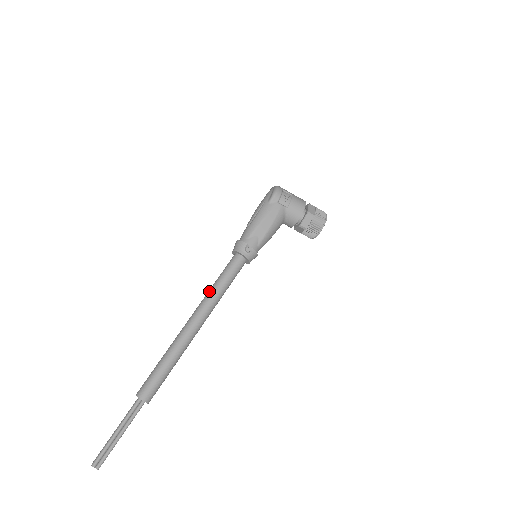
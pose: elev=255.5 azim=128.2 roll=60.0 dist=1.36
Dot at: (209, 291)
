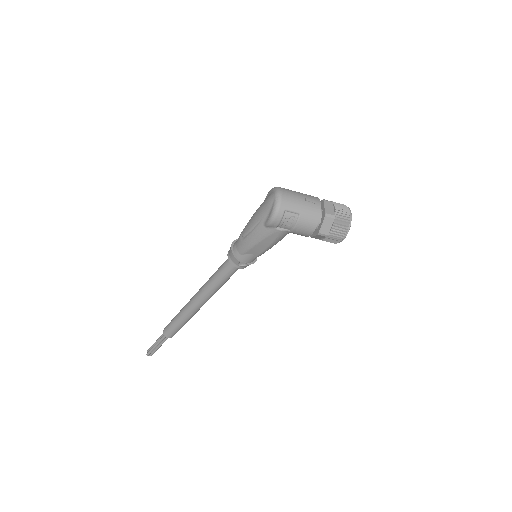
Dot at: (207, 284)
